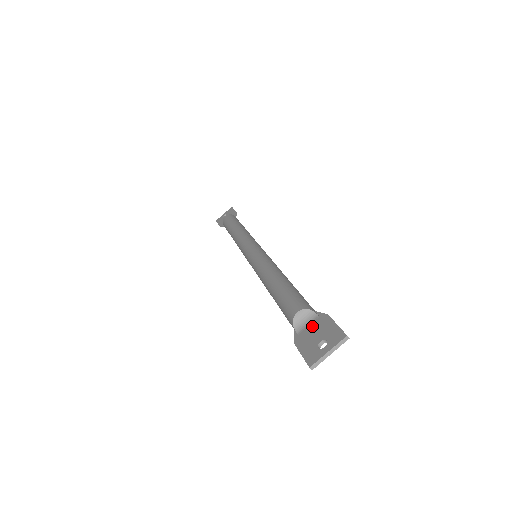
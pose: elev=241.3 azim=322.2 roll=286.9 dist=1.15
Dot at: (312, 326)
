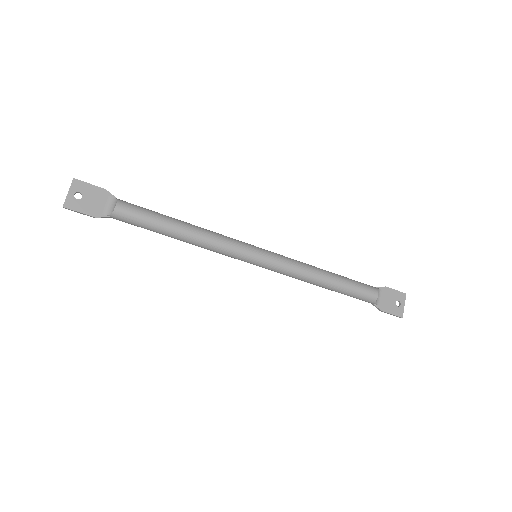
Dot at: (383, 297)
